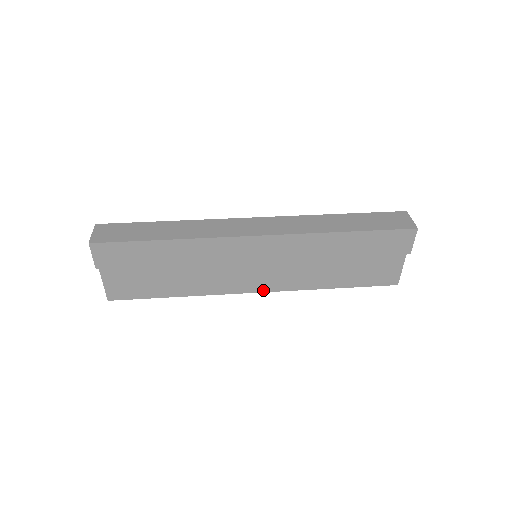
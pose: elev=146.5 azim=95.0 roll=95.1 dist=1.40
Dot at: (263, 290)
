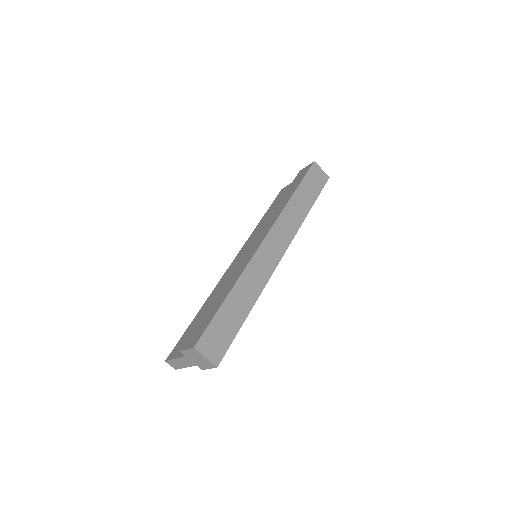
Dot at: occluded
